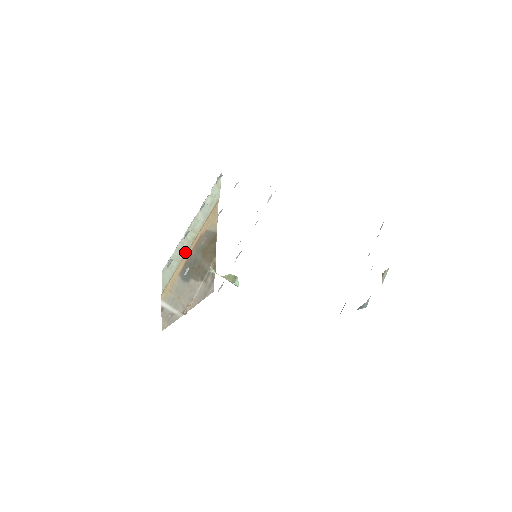
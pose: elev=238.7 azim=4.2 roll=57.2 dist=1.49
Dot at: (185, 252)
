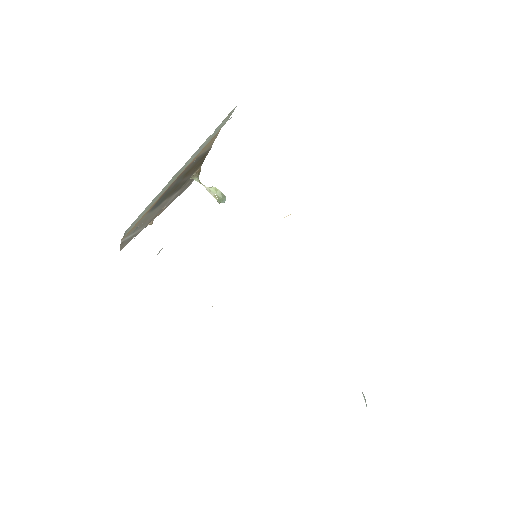
Dot at: (160, 195)
